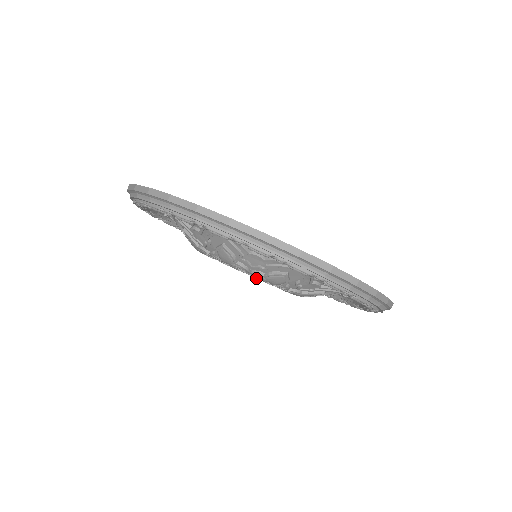
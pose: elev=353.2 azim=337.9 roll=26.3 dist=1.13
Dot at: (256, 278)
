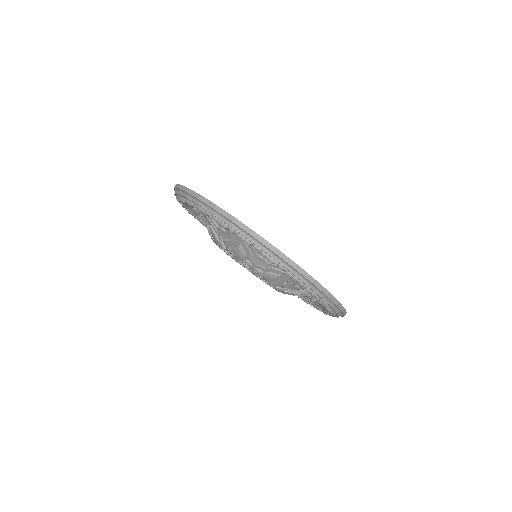
Dot at: (229, 255)
